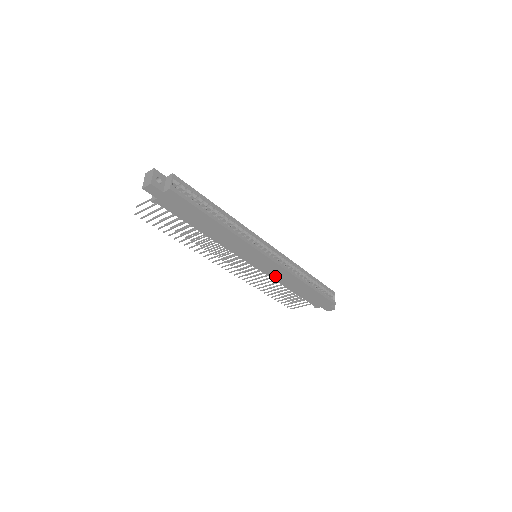
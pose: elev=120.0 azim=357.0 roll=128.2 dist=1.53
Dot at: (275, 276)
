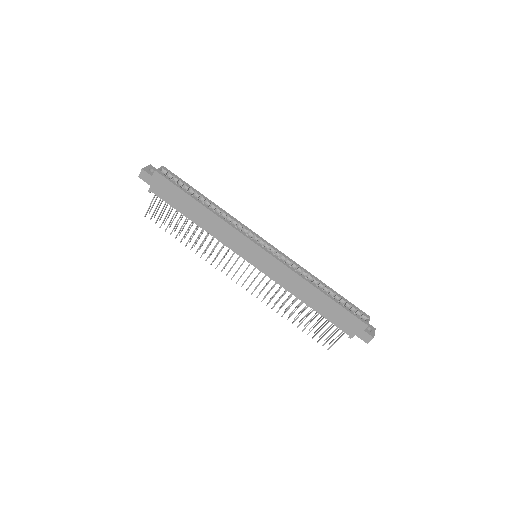
Dot at: (280, 280)
